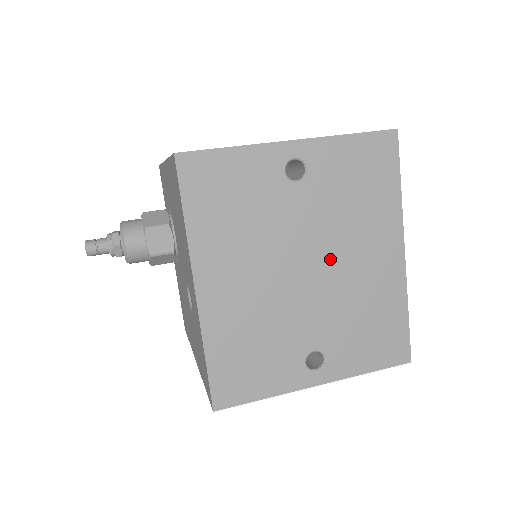
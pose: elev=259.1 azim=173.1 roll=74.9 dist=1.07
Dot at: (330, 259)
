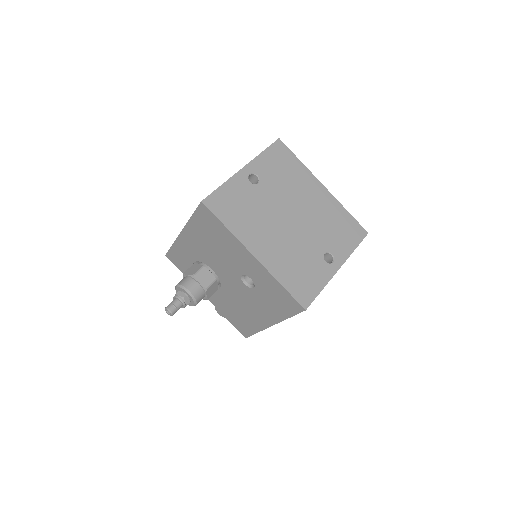
Dot at: (297, 208)
